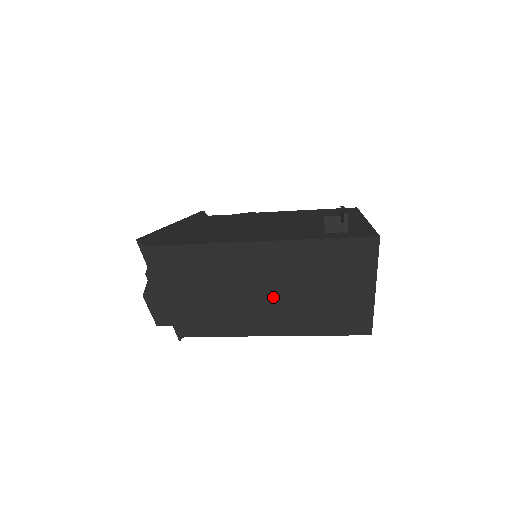
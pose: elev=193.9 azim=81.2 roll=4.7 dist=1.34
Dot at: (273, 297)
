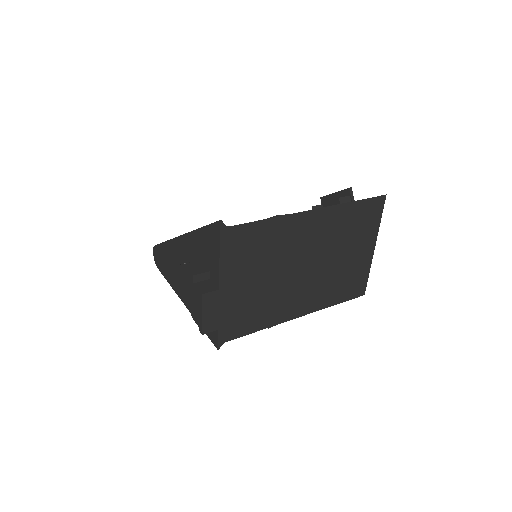
Dot at: (310, 269)
